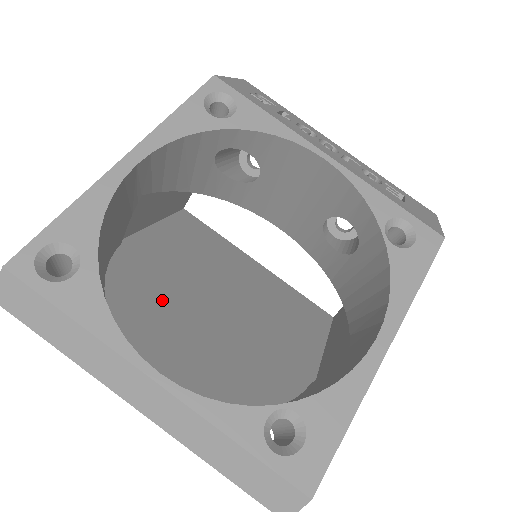
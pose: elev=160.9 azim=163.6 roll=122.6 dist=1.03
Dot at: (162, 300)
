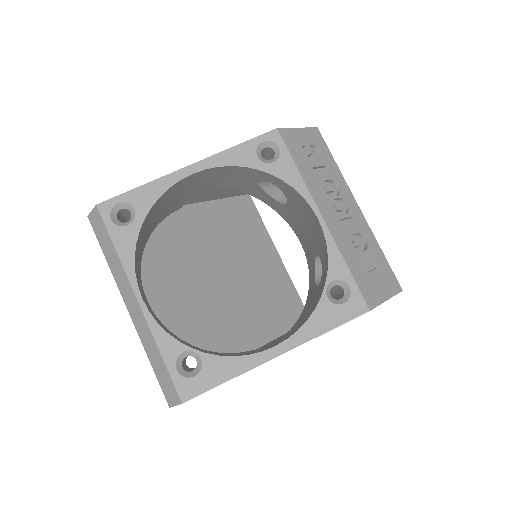
Dot at: (183, 256)
